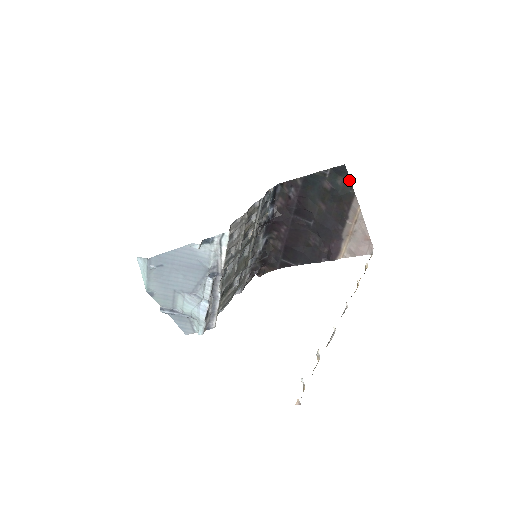
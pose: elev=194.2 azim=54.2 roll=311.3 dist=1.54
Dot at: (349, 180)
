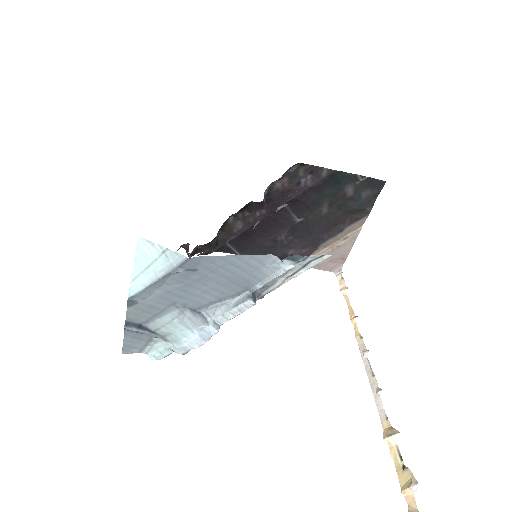
Dot at: (375, 197)
